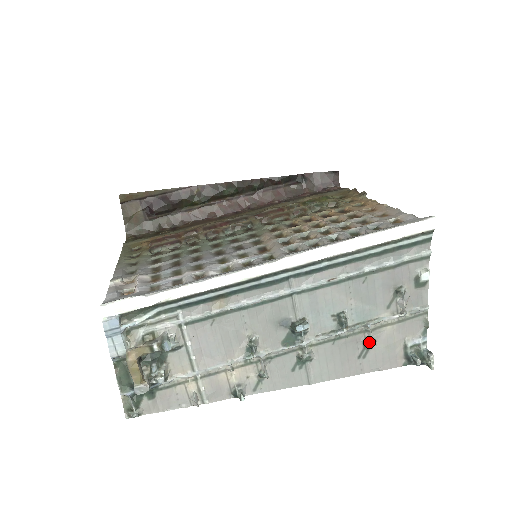
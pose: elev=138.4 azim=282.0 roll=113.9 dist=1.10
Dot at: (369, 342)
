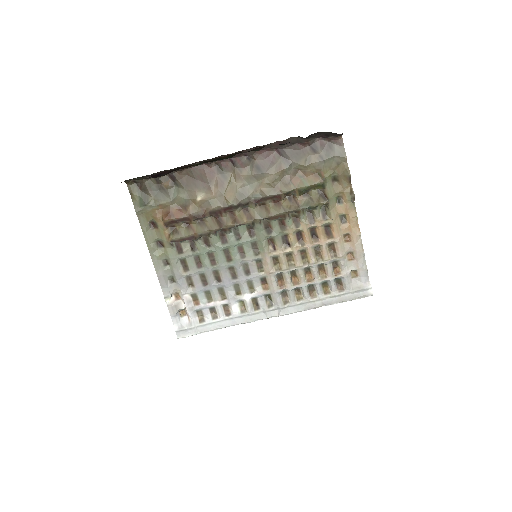
Dot at: occluded
